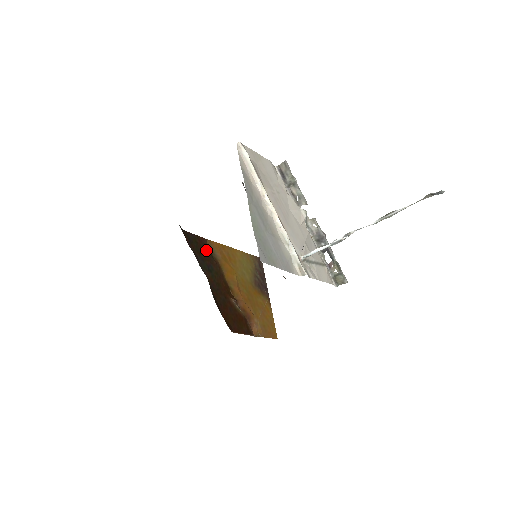
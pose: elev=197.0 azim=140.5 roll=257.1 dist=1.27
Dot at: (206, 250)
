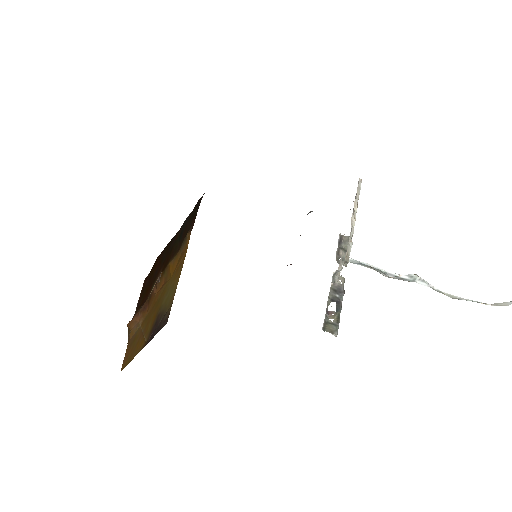
Dot at: (188, 229)
